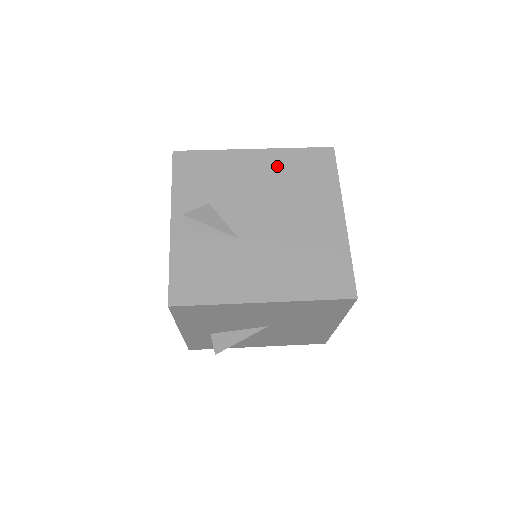
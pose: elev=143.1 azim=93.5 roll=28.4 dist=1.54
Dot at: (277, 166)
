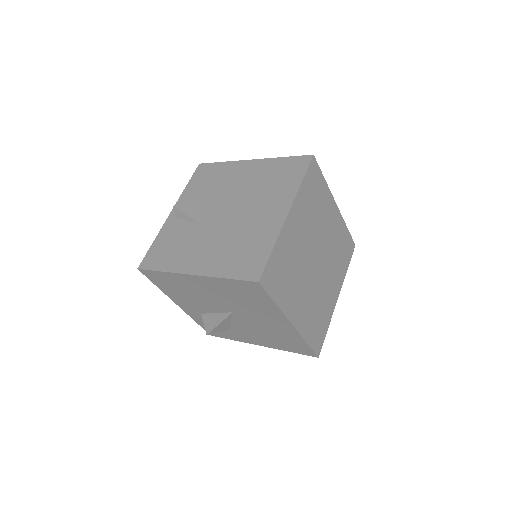
Dot at: (260, 172)
